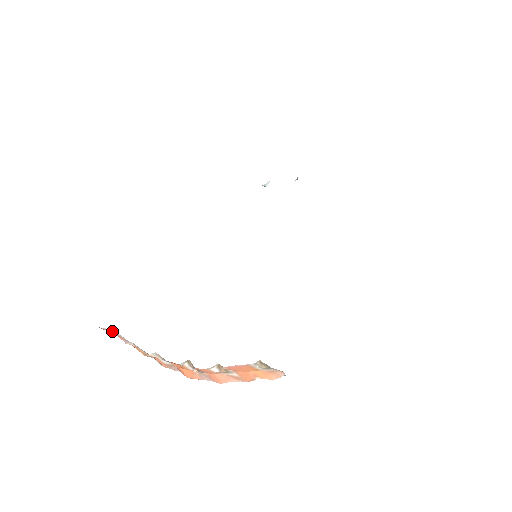
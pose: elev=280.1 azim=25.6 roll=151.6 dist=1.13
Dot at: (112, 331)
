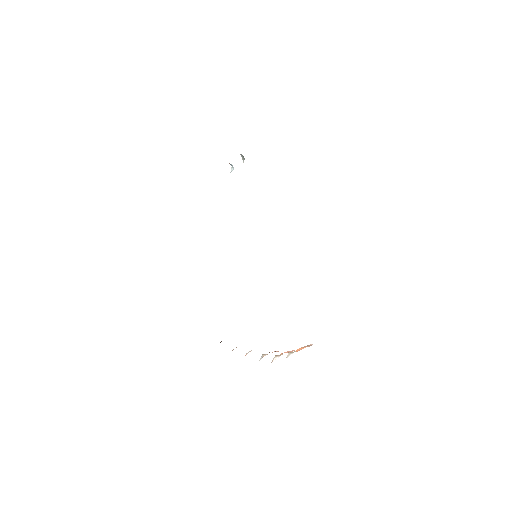
Dot at: occluded
